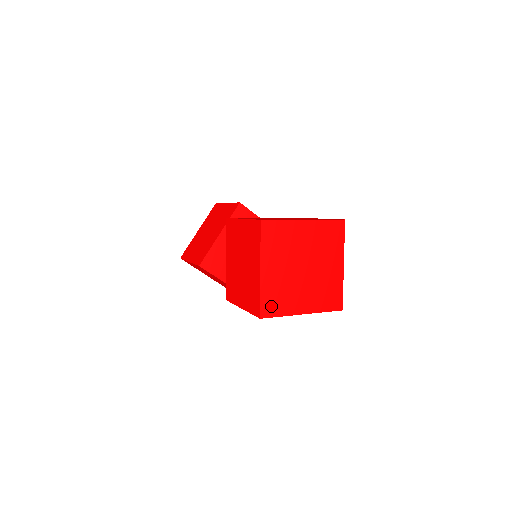
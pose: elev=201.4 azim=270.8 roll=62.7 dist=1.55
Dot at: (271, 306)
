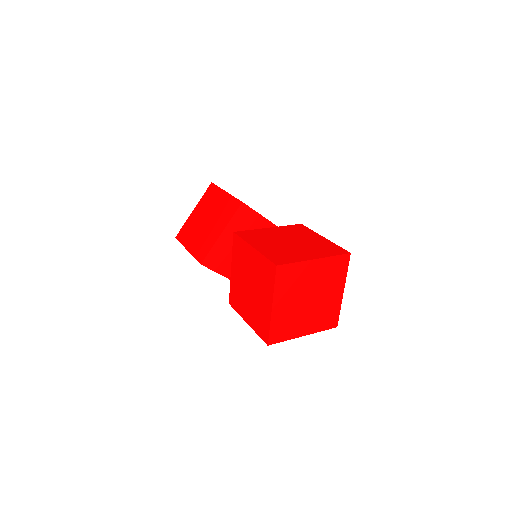
Dot at: (278, 334)
